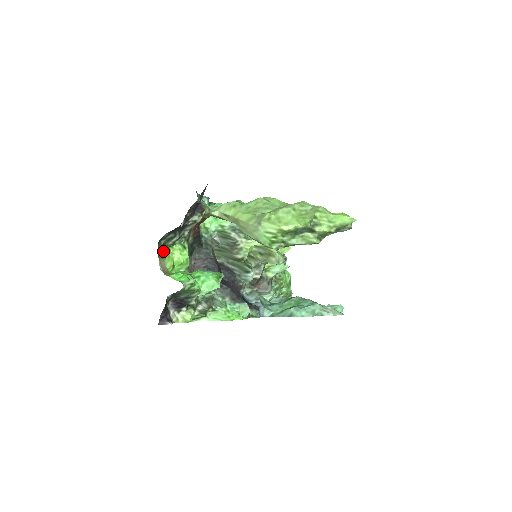
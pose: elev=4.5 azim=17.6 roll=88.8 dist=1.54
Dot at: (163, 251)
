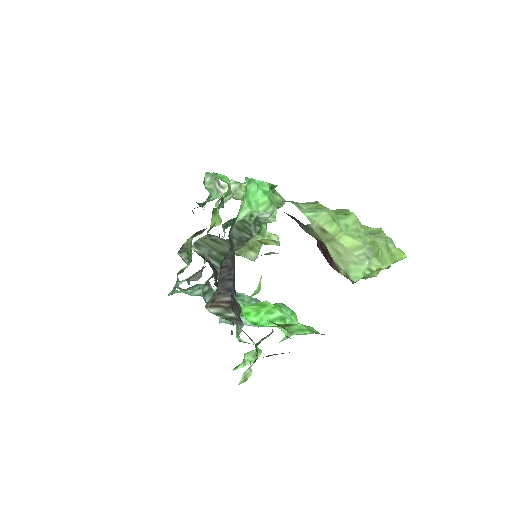
Dot at: occluded
